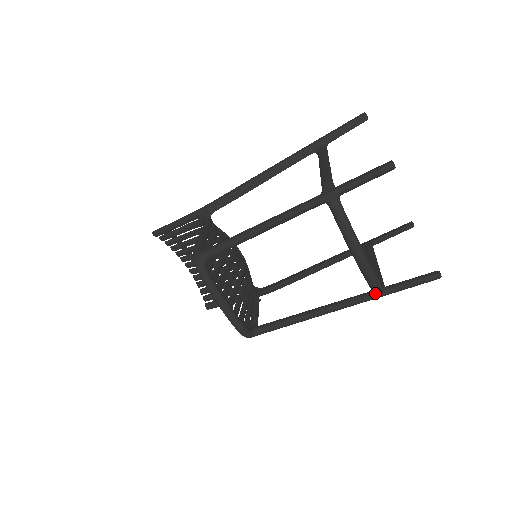
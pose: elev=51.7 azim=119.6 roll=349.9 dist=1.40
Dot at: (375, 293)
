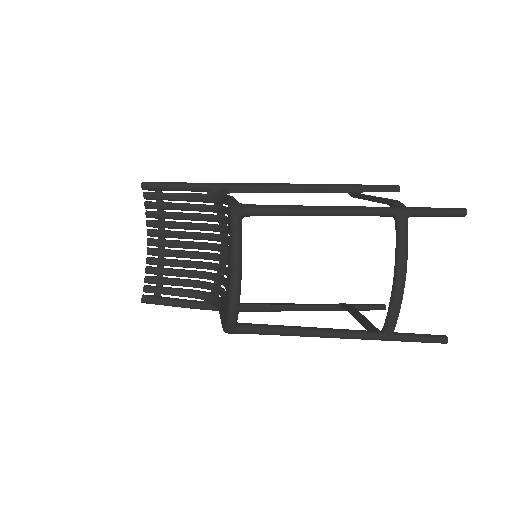
Dot at: (385, 333)
